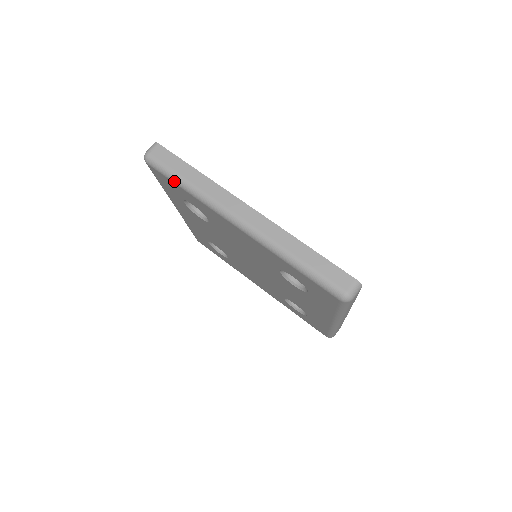
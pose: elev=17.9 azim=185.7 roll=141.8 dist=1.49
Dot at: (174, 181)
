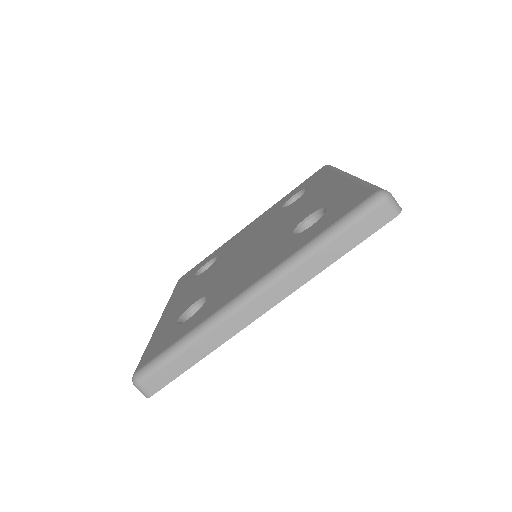
Dot at: (332, 167)
